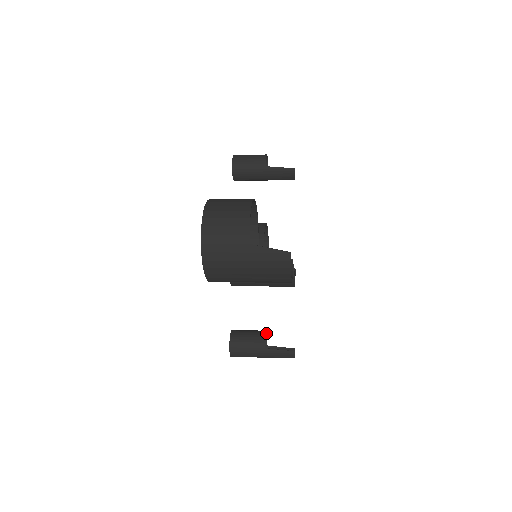
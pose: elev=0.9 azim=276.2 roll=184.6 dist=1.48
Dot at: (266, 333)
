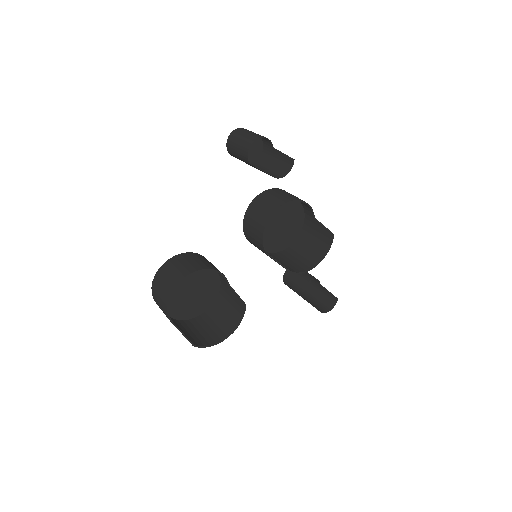
Dot at: occluded
